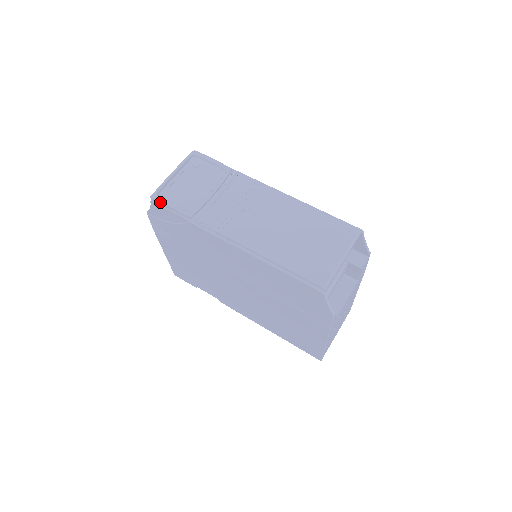
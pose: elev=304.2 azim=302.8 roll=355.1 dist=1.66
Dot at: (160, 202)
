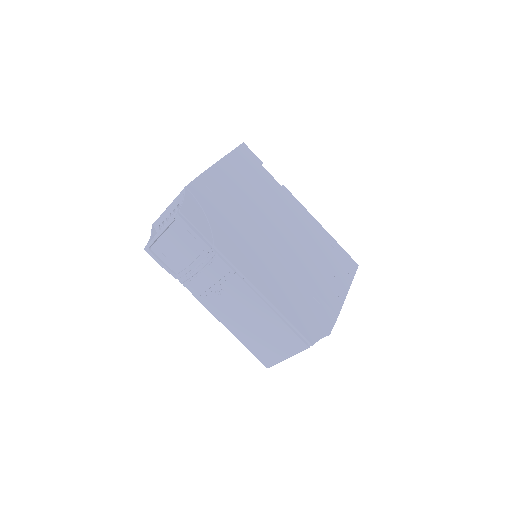
Dot at: (152, 257)
